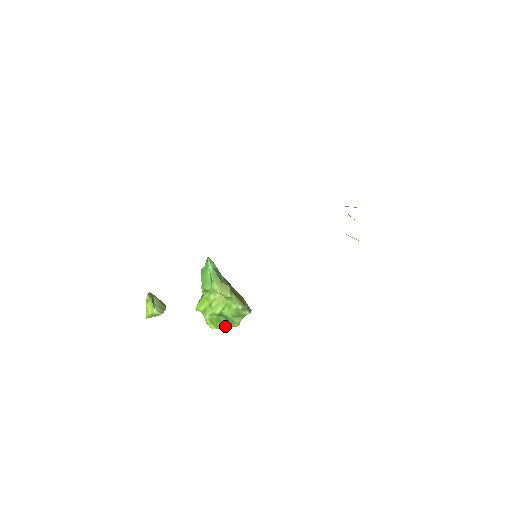
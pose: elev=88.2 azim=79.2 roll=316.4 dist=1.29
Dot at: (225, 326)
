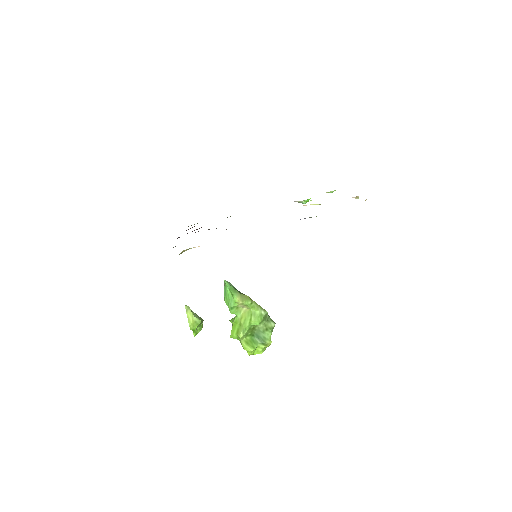
Dot at: (261, 351)
